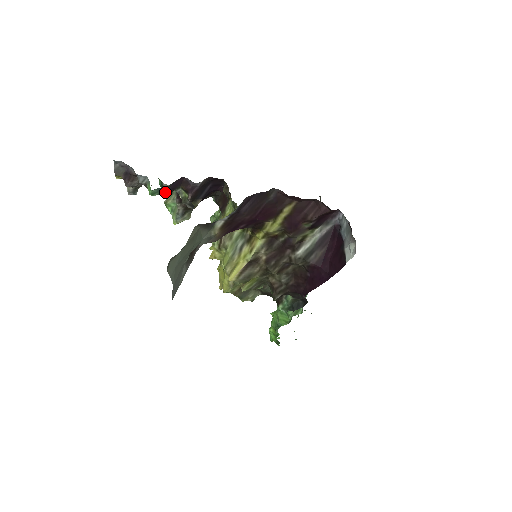
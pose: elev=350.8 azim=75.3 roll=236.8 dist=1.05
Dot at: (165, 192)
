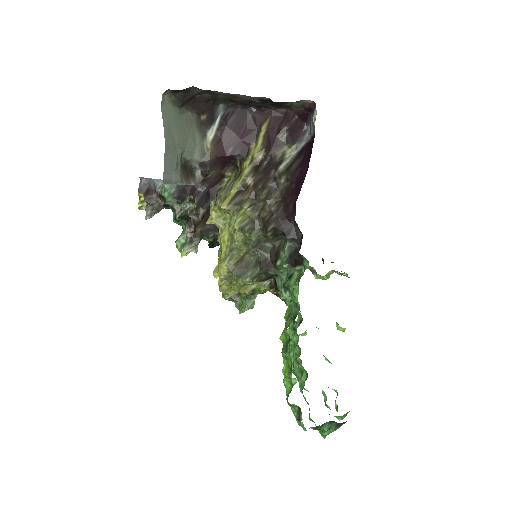
Dot at: (175, 194)
